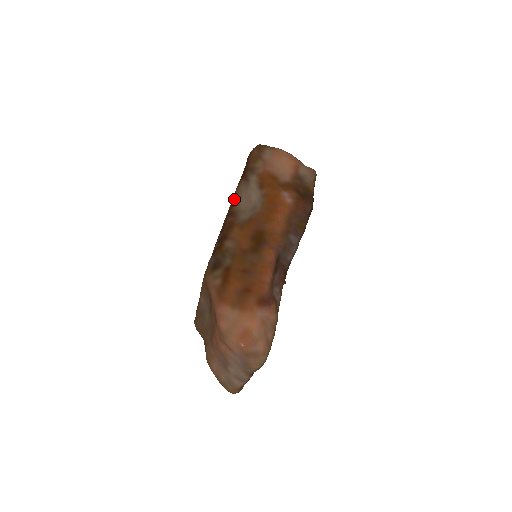
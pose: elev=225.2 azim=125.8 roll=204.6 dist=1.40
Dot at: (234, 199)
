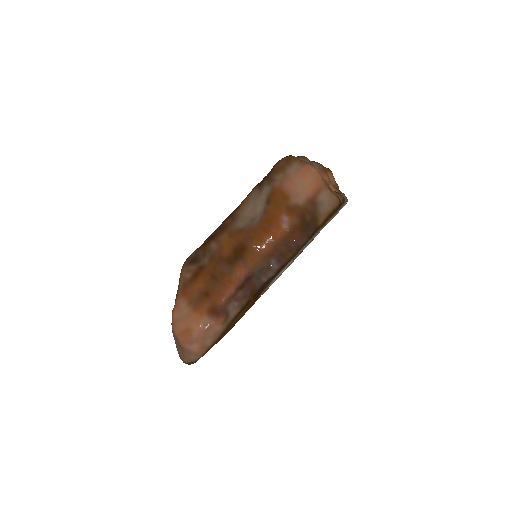
Dot at: (242, 202)
